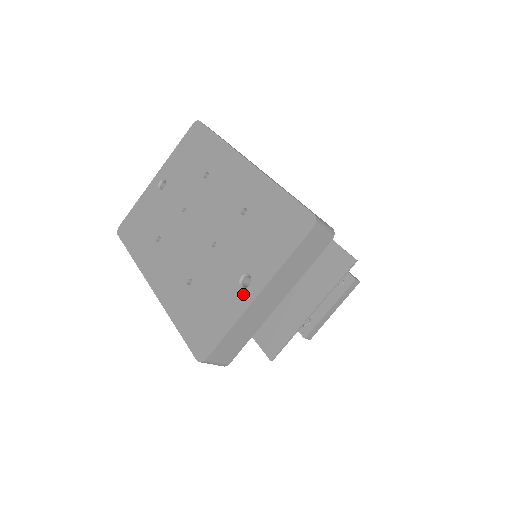
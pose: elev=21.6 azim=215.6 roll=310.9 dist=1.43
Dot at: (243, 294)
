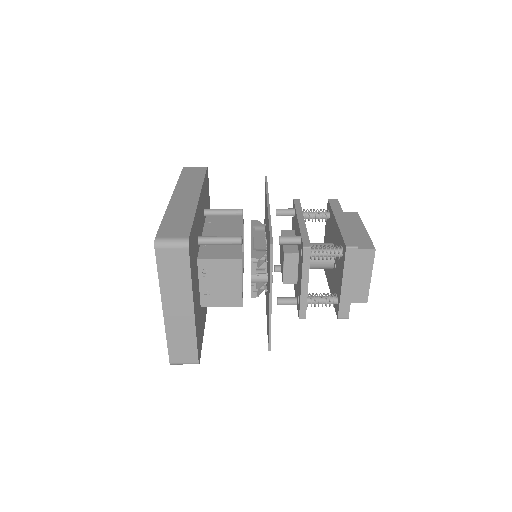
Dot at: occluded
